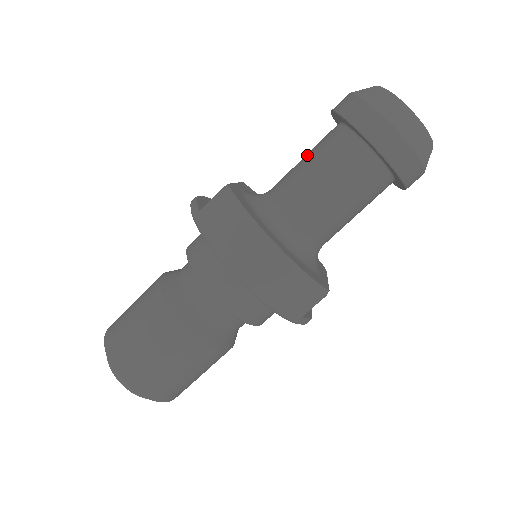
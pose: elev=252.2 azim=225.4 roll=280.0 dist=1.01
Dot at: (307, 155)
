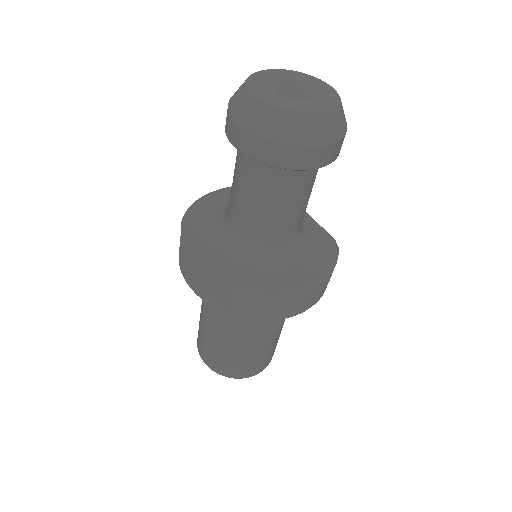
Dot at: (248, 193)
